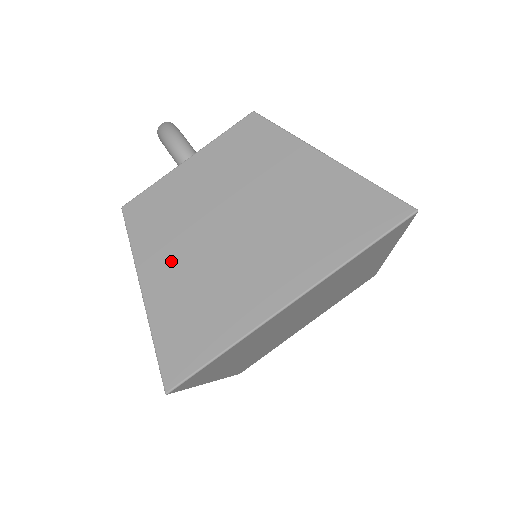
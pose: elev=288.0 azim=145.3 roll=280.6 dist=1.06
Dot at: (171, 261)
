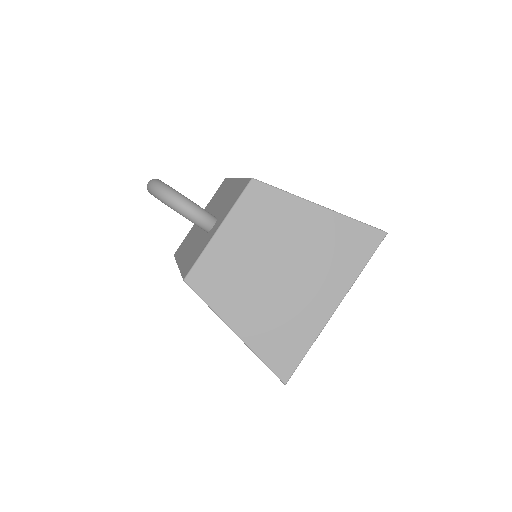
Dot at: (247, 308)
